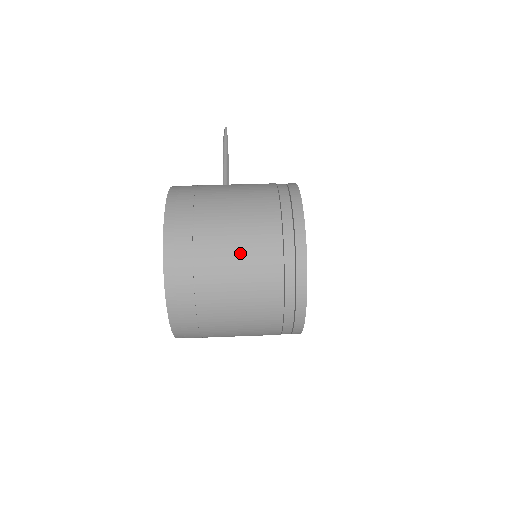
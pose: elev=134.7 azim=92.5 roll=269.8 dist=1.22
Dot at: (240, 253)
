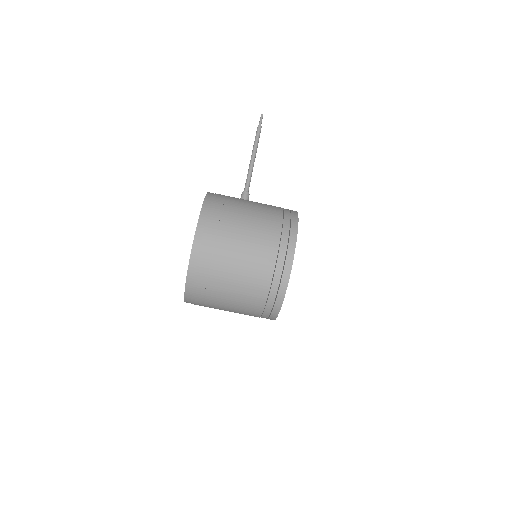
Dot at: (242, 273)
